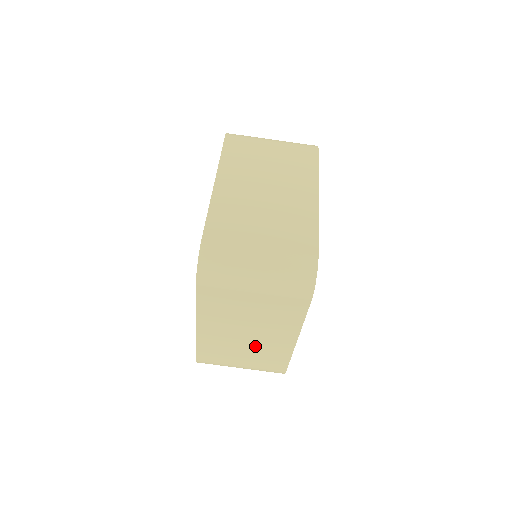
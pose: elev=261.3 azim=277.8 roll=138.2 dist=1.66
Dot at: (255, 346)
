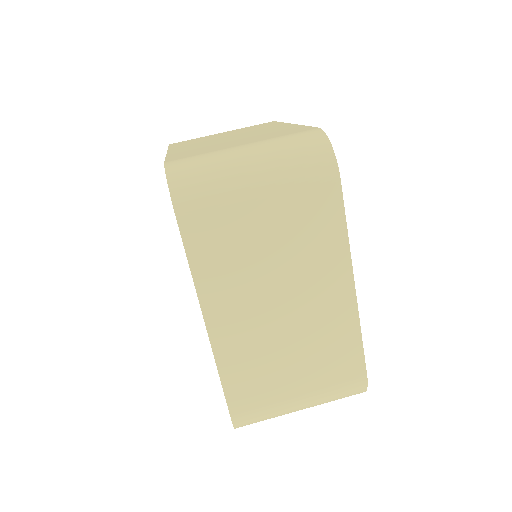
Dot at: (302, 331)
